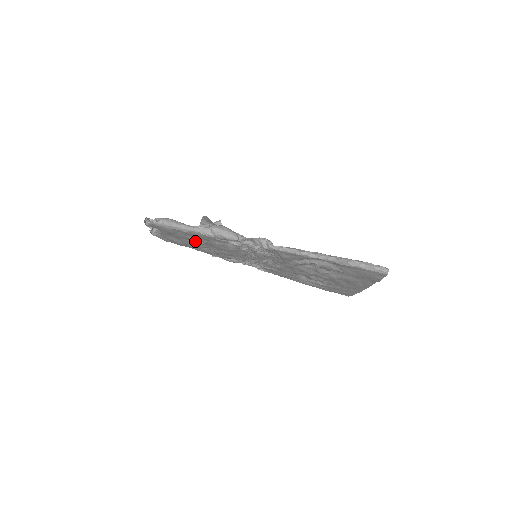
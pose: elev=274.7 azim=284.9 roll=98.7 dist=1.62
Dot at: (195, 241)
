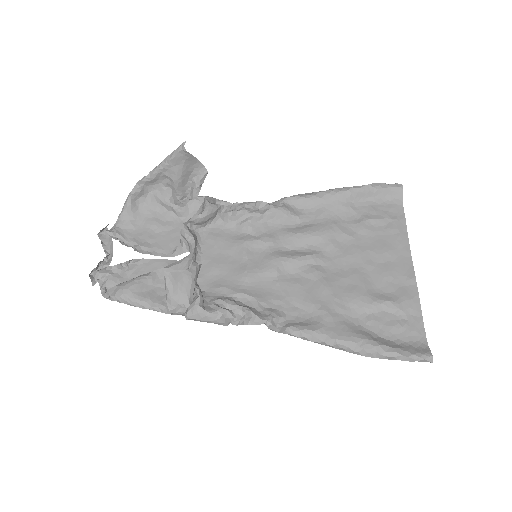
Dot at: occluded
